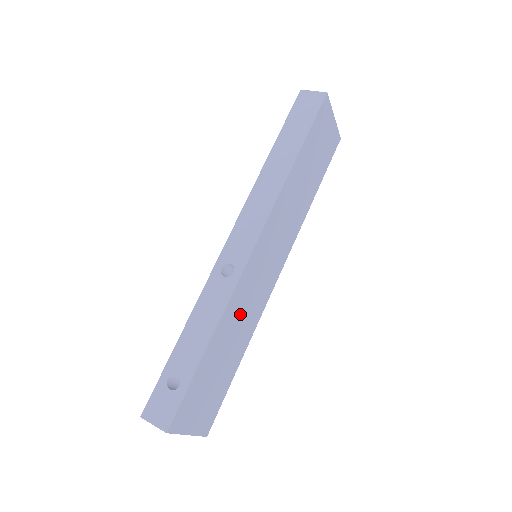
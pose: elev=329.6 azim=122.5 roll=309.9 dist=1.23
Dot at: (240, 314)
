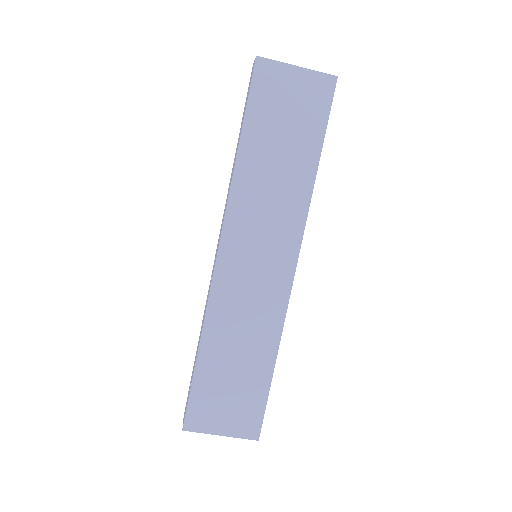
Dot at: (238, 319)
